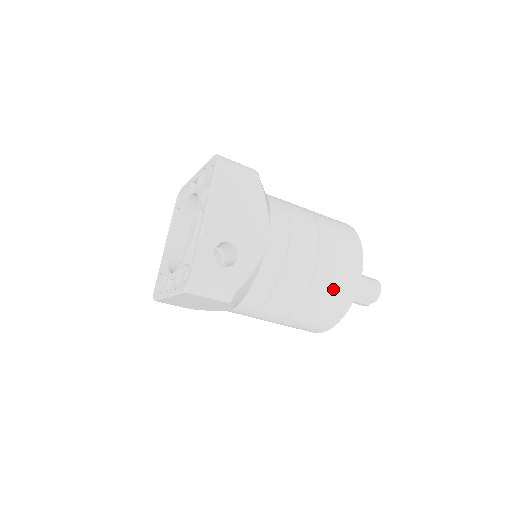
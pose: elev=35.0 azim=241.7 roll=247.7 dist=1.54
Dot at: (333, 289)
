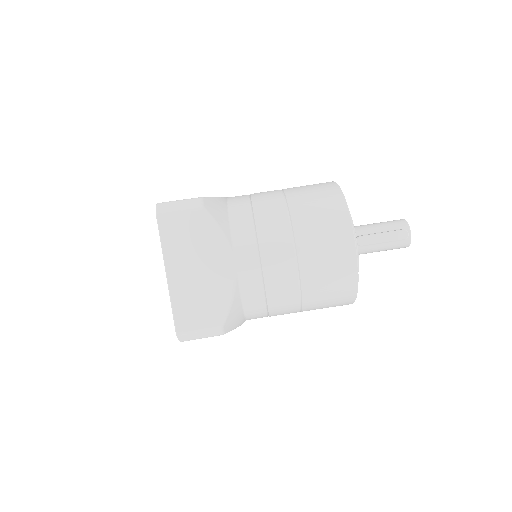
Dot at: (310, 189)
